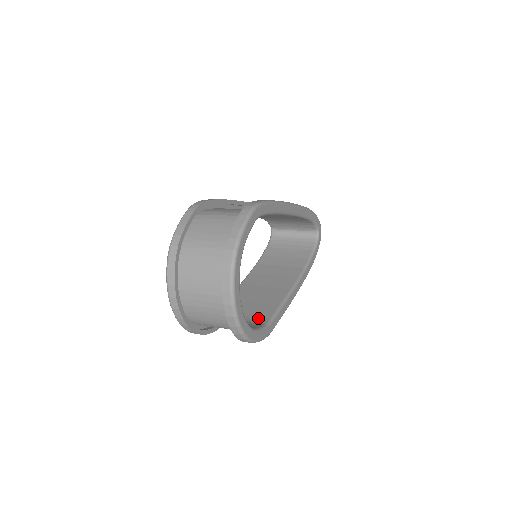
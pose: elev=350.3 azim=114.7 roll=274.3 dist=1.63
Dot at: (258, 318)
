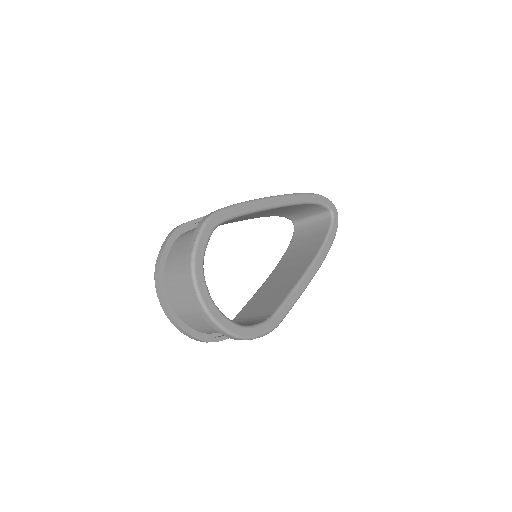
Dot at: (265, 314)
